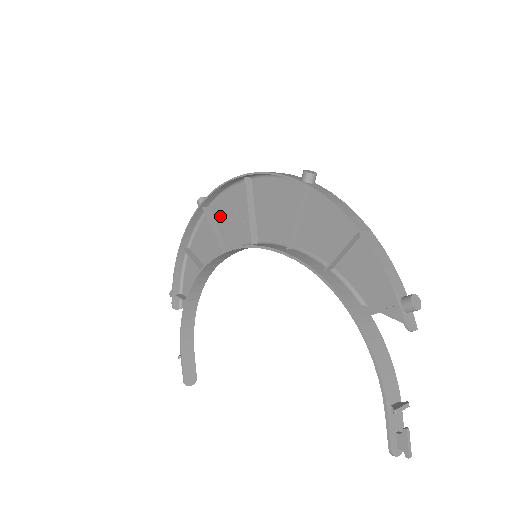
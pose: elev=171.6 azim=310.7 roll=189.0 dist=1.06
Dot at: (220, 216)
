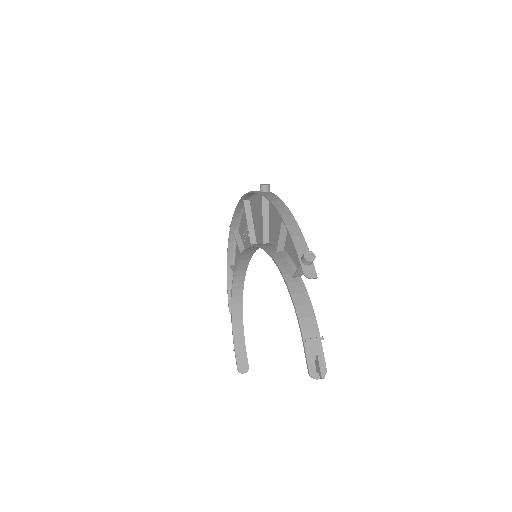
Dot at: (242, 234)
